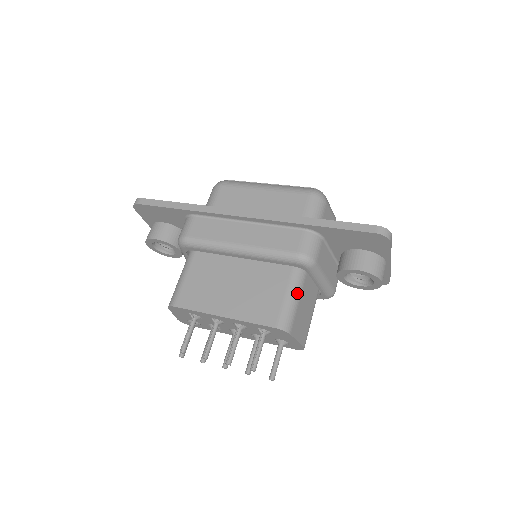
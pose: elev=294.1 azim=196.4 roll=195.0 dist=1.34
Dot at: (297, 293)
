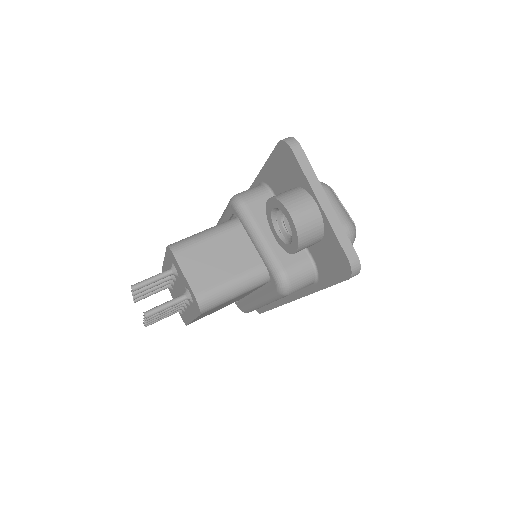
Dot at: (214, 231)
